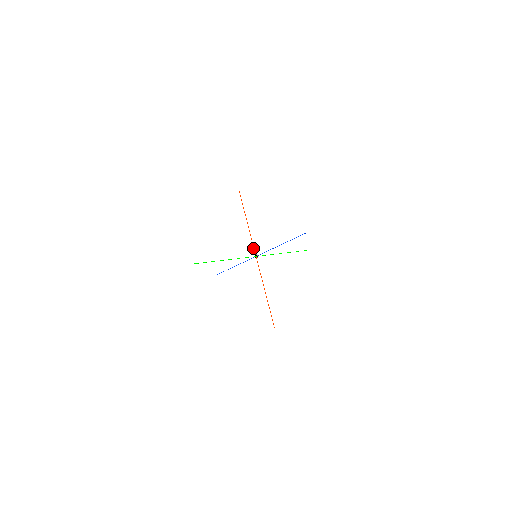
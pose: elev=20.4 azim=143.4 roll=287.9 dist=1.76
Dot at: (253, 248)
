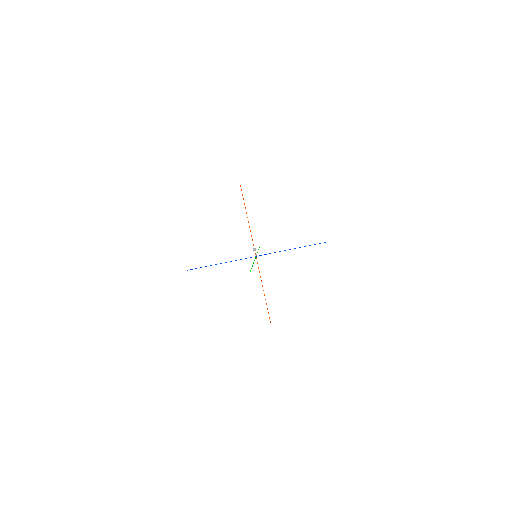
Dot at: (255, 248)
